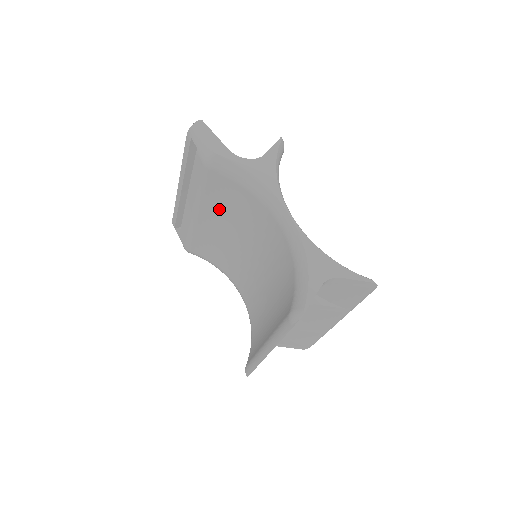
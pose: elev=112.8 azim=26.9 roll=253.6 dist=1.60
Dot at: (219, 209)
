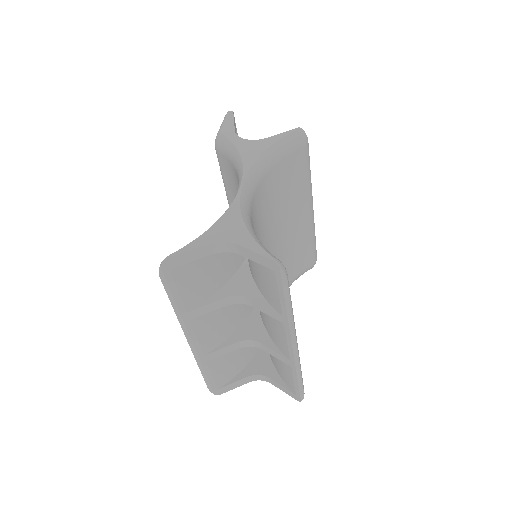
Dot at: occluded
